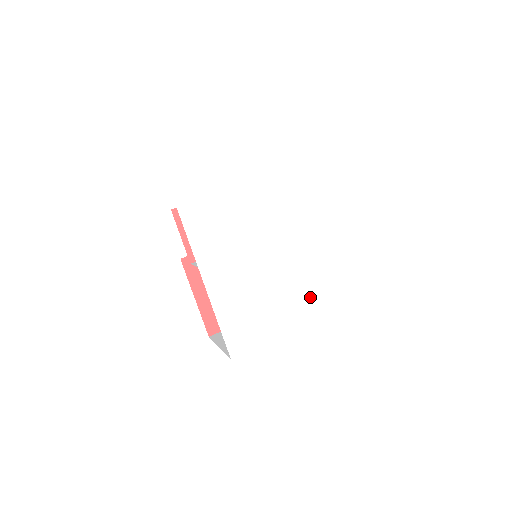
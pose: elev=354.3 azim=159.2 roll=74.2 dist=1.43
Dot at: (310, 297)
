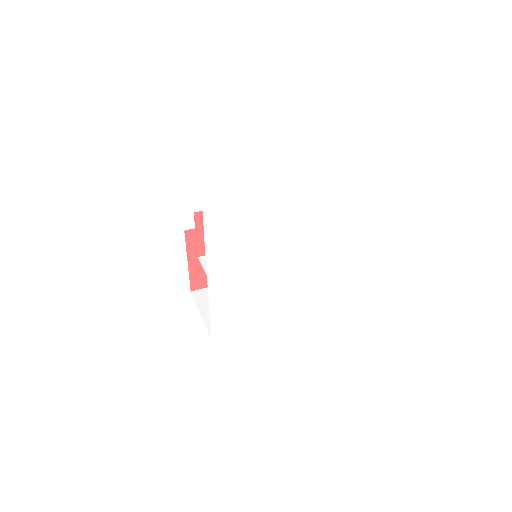
Dot at: (290, 301)
